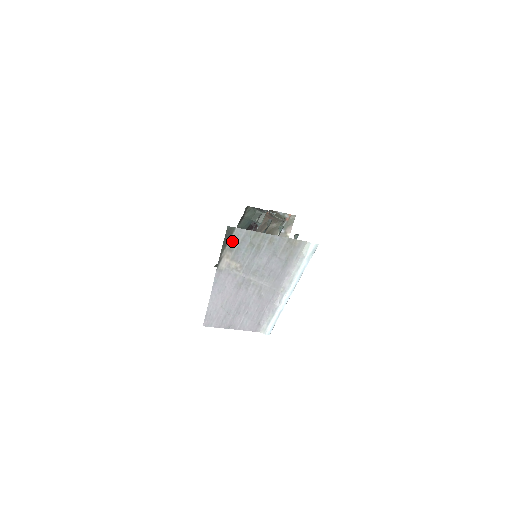
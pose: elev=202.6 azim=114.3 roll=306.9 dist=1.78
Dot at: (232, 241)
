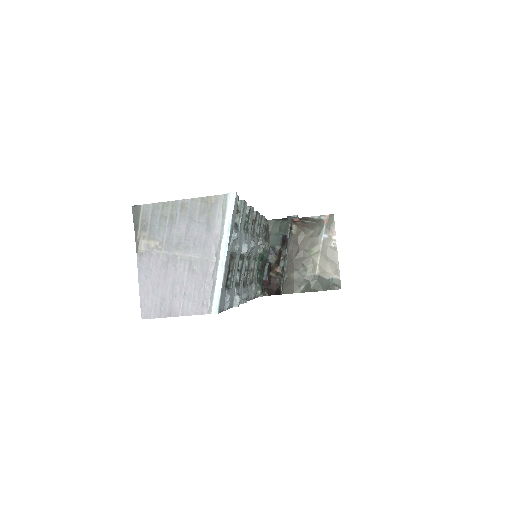
Dot at: (143, 220)
